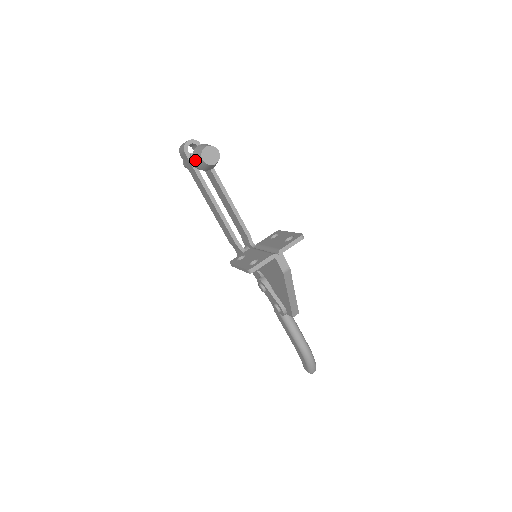
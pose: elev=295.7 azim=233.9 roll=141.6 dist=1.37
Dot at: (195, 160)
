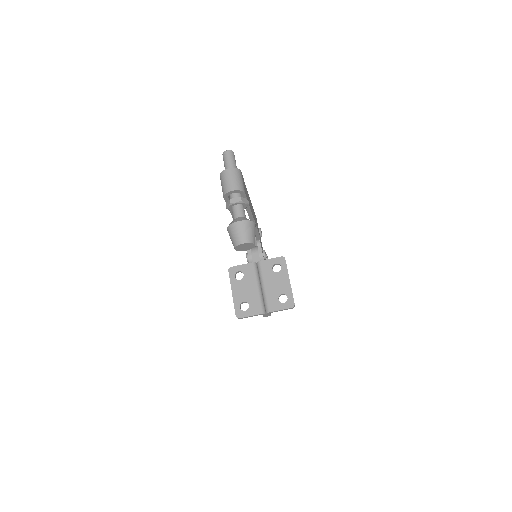
Dot at: (229, 234)
